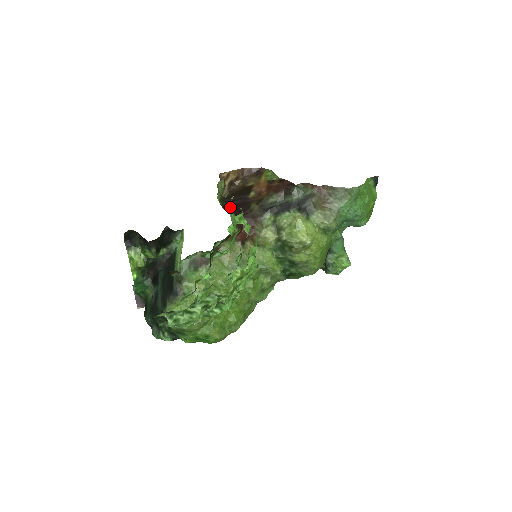
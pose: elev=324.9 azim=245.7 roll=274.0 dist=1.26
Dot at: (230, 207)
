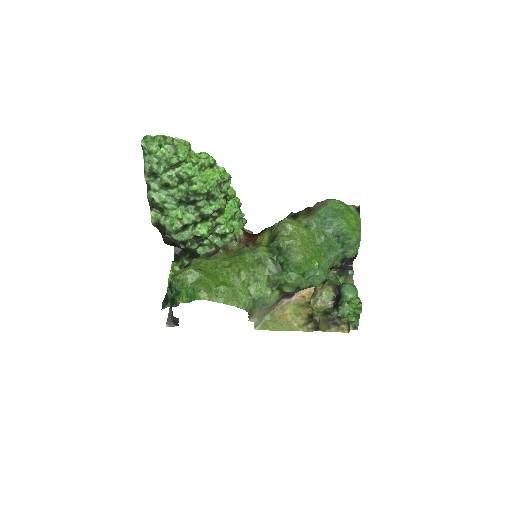
Dot at: (241, 219)
